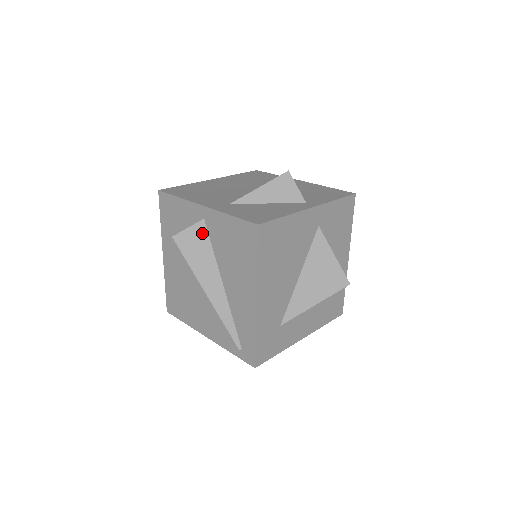
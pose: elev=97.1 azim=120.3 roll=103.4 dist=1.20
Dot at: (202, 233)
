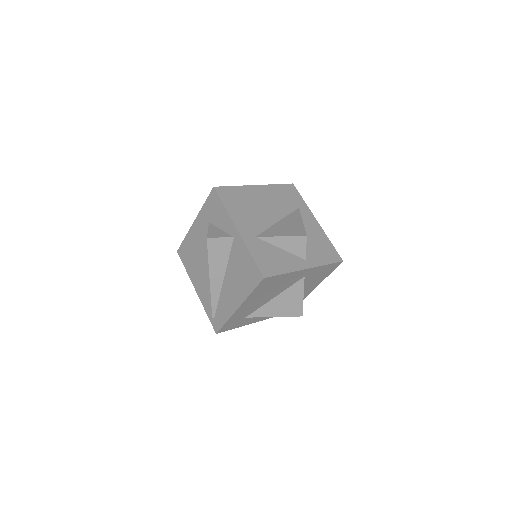
Dot at: (228, 245)
